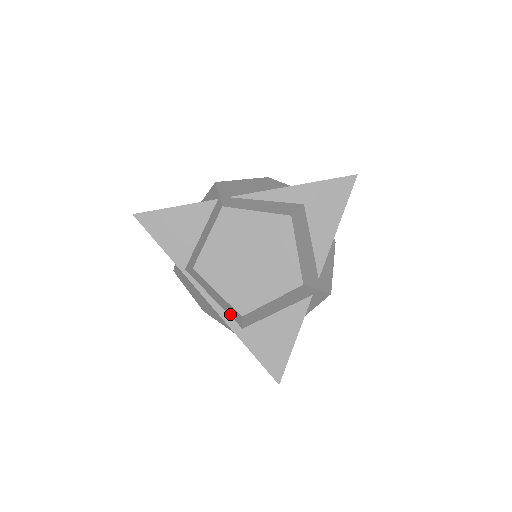
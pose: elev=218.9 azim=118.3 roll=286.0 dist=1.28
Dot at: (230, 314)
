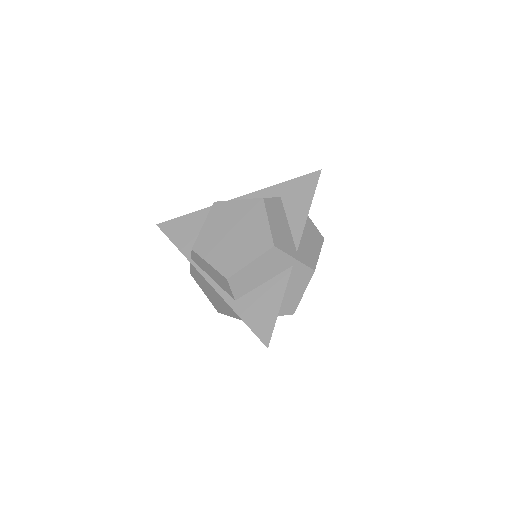
Dot at: (224, 288)
